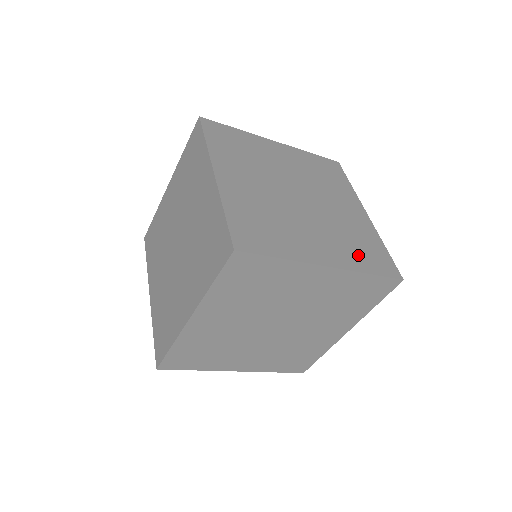
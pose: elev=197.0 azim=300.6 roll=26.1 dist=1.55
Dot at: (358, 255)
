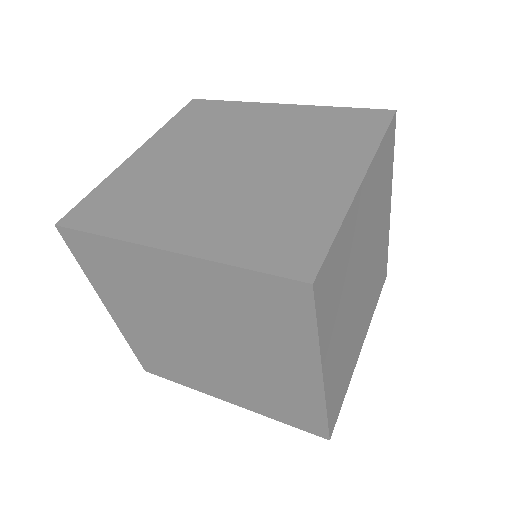
Dot at: (248, 238)
